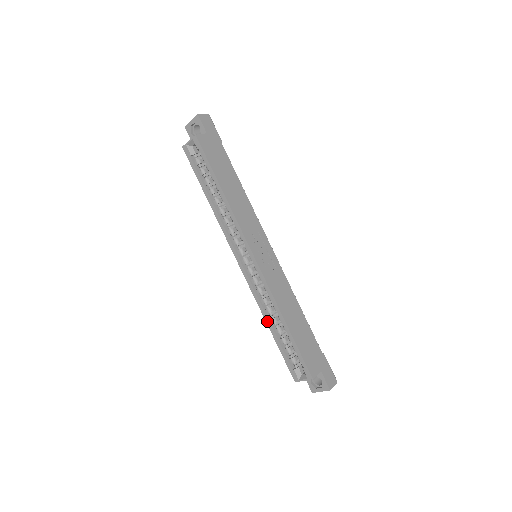
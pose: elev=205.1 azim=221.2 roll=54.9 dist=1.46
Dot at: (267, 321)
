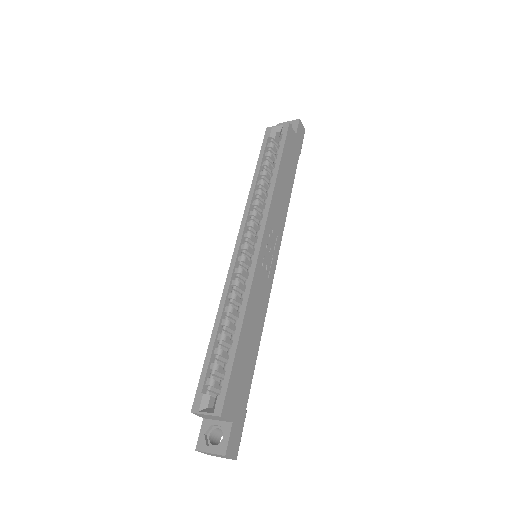
Dot at: (218, 318)
